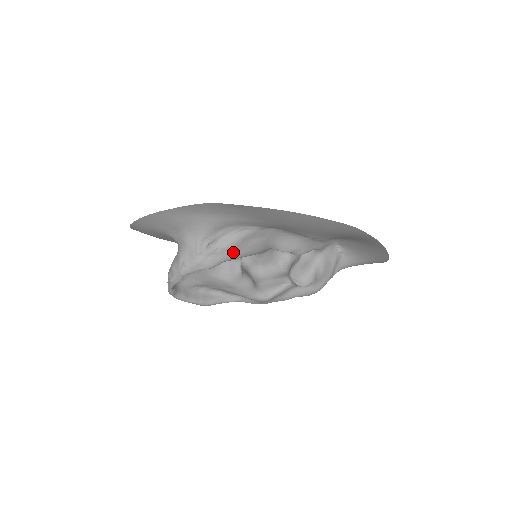
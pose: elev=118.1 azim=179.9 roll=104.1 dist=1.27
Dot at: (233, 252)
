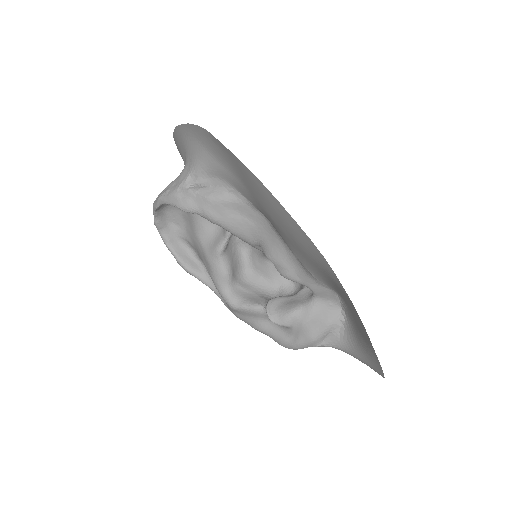
Dot at: (210, 209)
